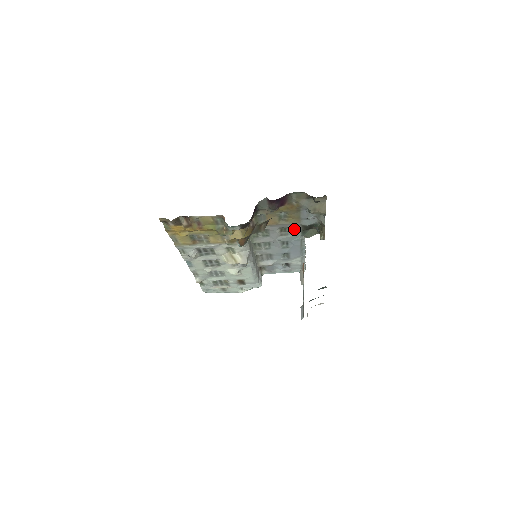
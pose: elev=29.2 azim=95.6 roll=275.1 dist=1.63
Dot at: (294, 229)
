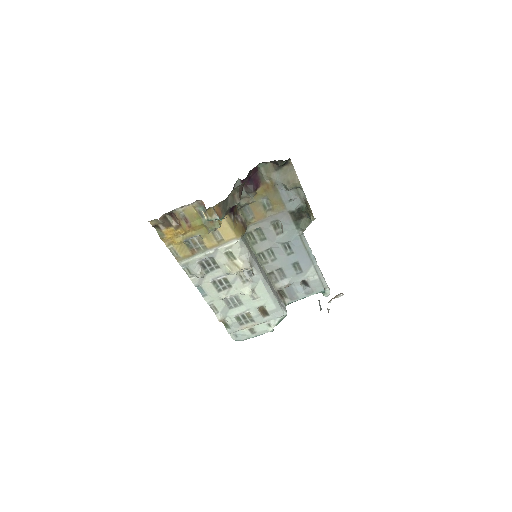
Dot at: (285, 221)
